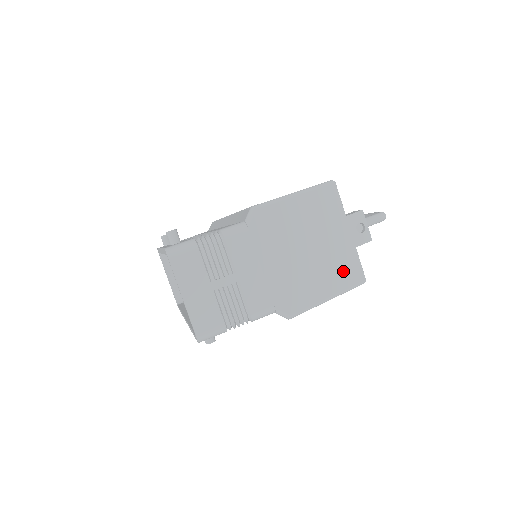
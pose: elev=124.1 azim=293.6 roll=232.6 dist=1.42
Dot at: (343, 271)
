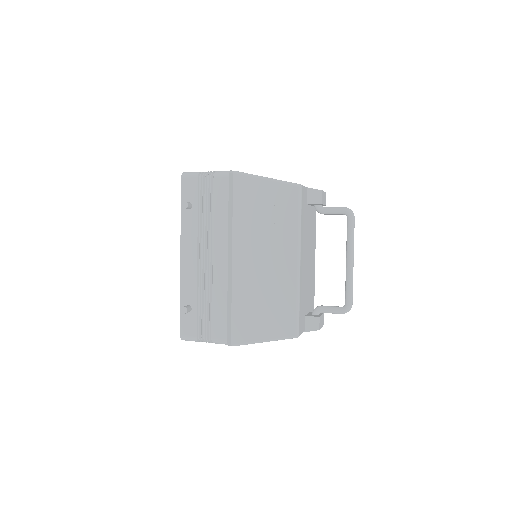
Dot at: occluded
